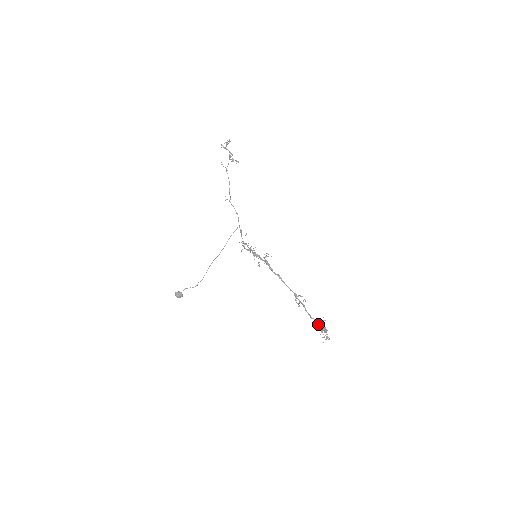
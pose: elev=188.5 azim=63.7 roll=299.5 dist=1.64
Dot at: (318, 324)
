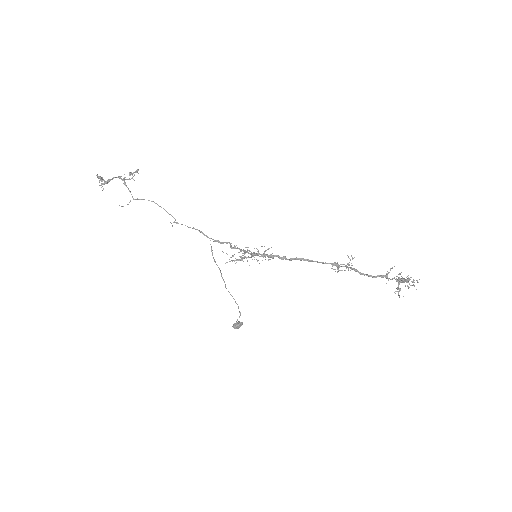
Dot at: (388, 279)
